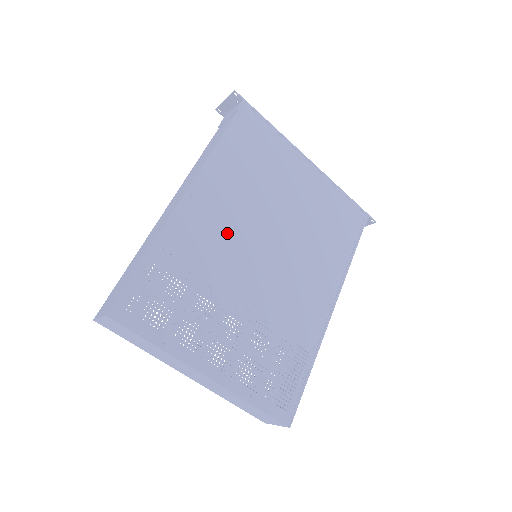
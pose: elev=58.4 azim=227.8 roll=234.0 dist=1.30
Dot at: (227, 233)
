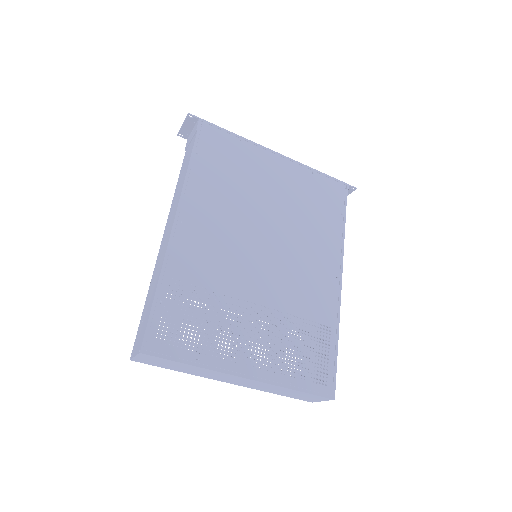
Dot at: (223, 245)
